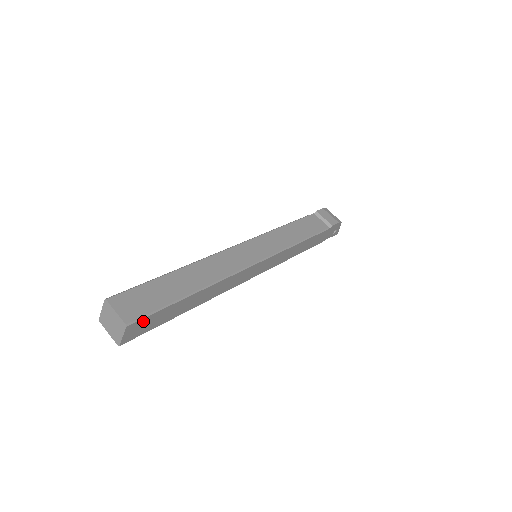
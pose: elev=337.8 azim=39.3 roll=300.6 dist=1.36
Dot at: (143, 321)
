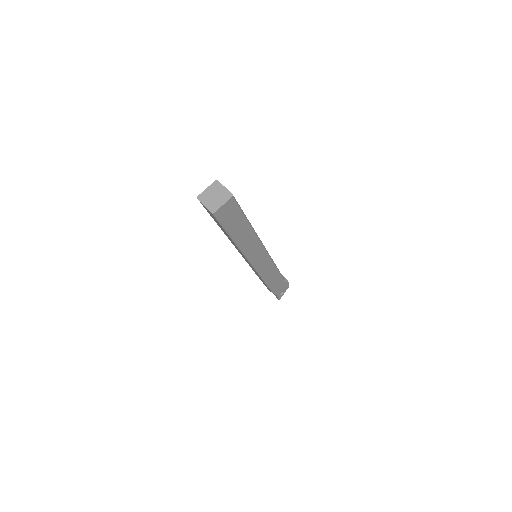
Dot at: (234, 207)
